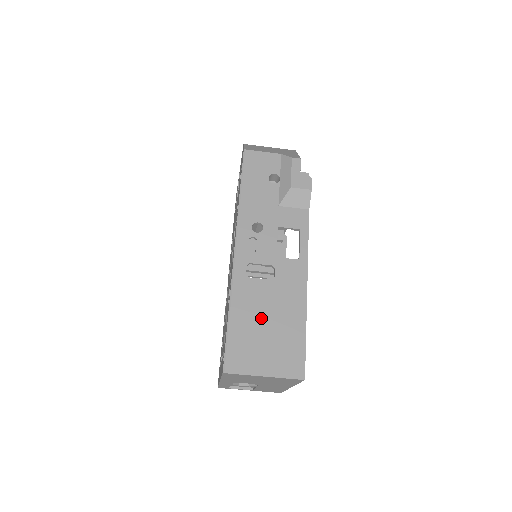
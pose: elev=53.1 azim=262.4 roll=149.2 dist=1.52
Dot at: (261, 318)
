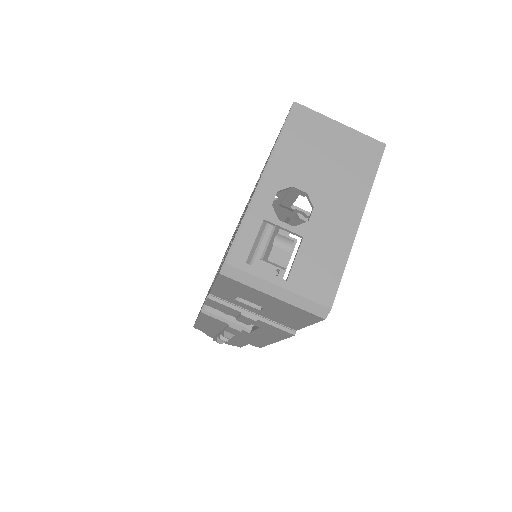
Dot at: occluded
